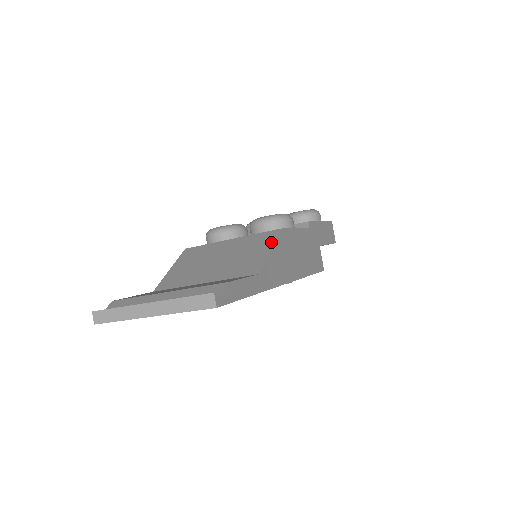
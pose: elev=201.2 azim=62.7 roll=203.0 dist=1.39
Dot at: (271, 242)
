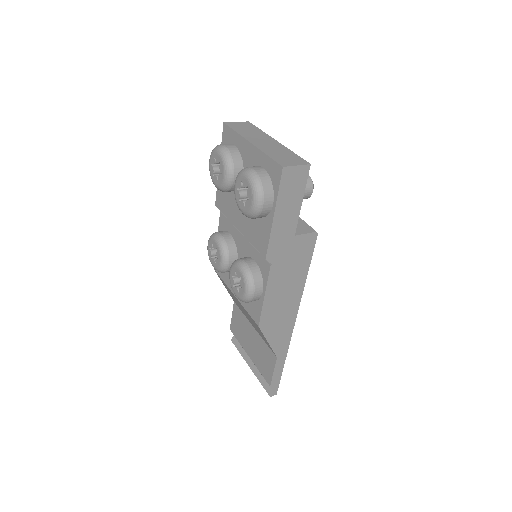
Dot at: (263, 335)
